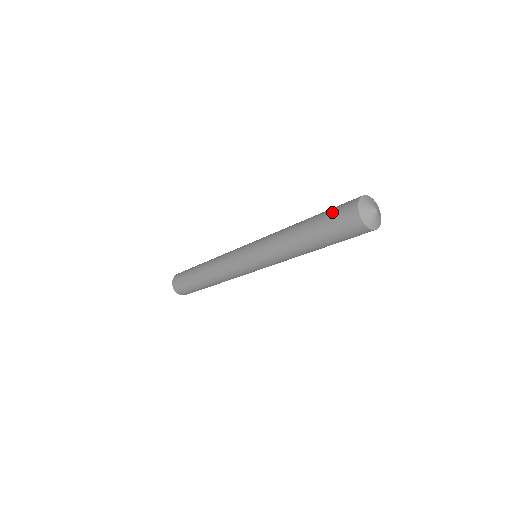
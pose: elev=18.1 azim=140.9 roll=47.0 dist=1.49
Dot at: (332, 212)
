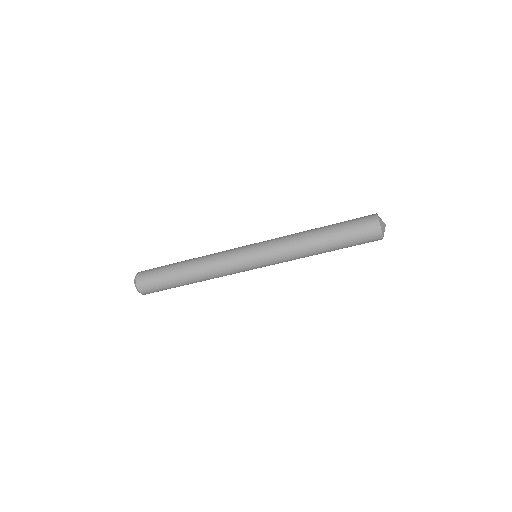
Dot at: occluded
